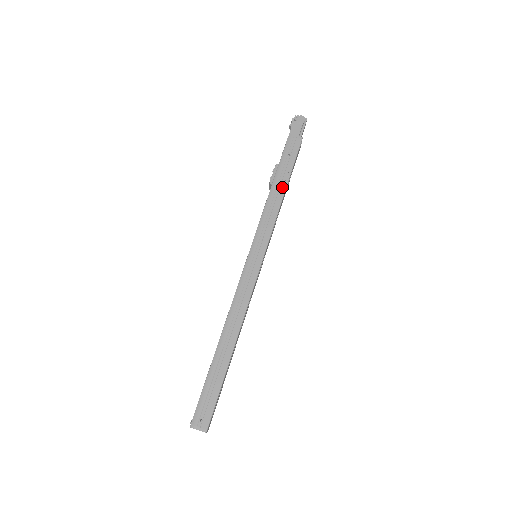
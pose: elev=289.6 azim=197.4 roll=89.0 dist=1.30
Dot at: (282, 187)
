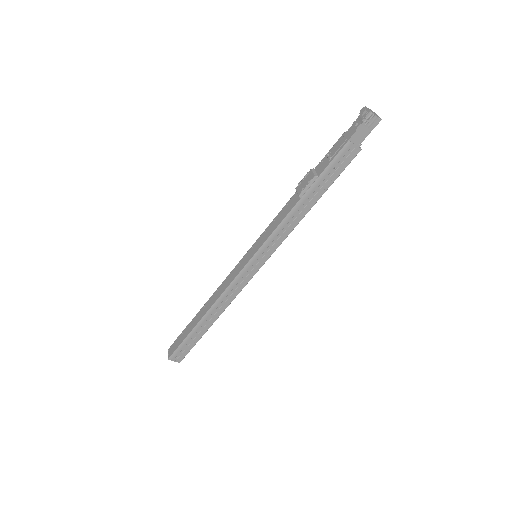
Dot at: (310, 204)
